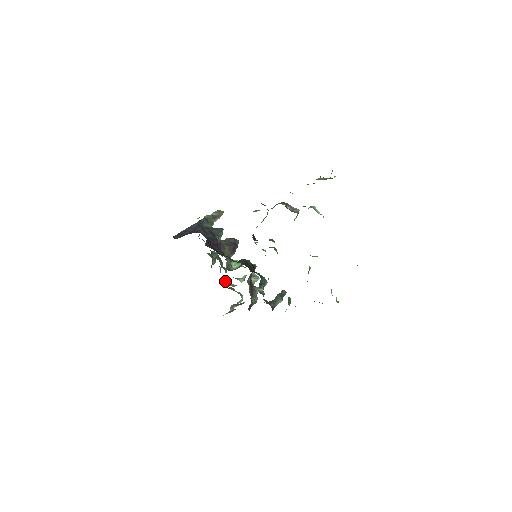
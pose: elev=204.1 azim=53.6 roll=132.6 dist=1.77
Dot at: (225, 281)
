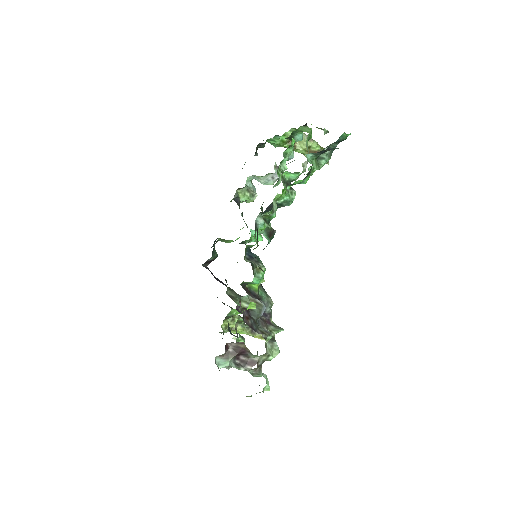
Dot at: occluded
